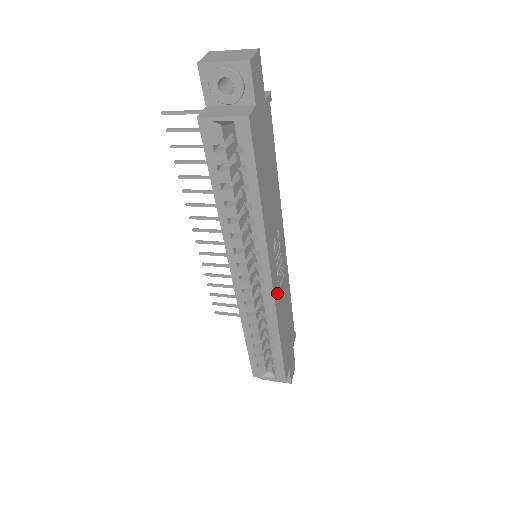
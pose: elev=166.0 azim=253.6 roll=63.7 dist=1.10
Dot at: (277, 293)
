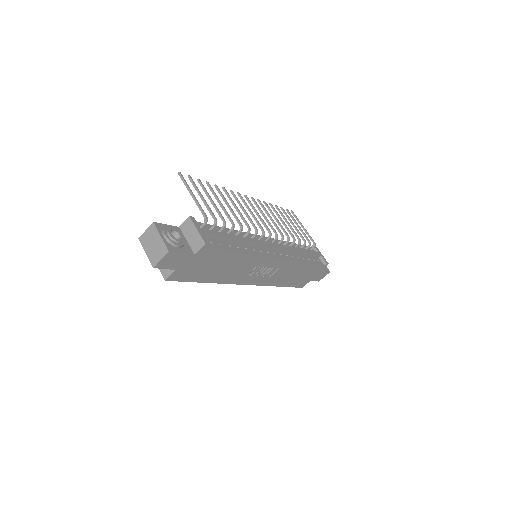
Dot at: (264, 280)
